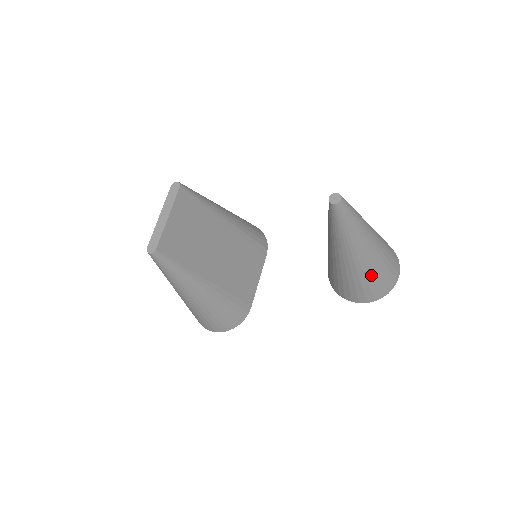
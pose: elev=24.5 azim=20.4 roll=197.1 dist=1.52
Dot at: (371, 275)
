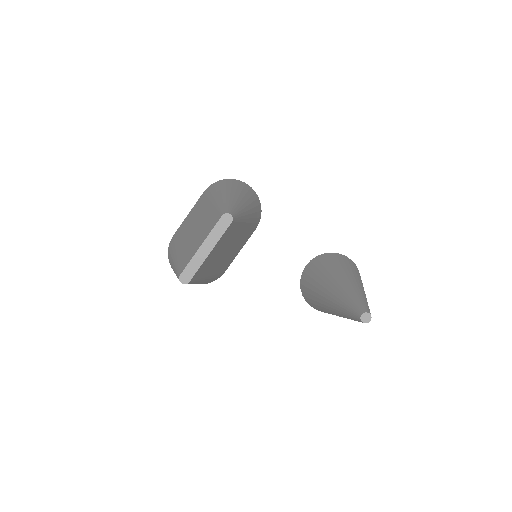
Dot at: occluded
